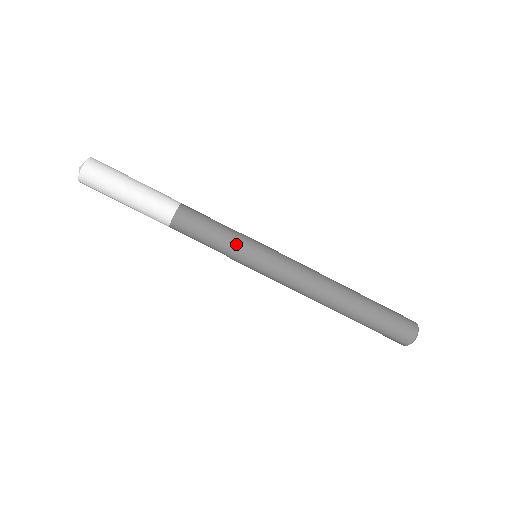
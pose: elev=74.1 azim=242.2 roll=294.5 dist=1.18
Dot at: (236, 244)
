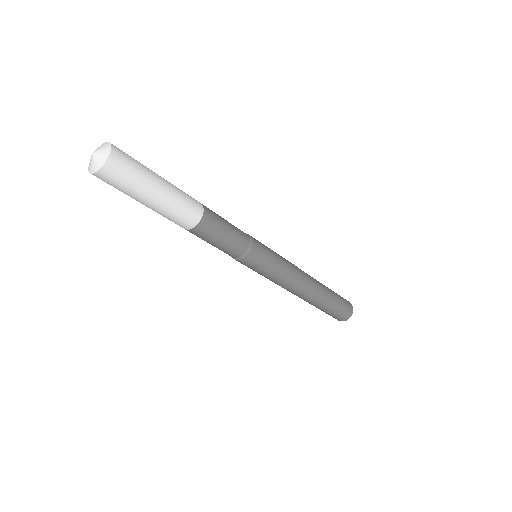
Dot at: (251, 245)
